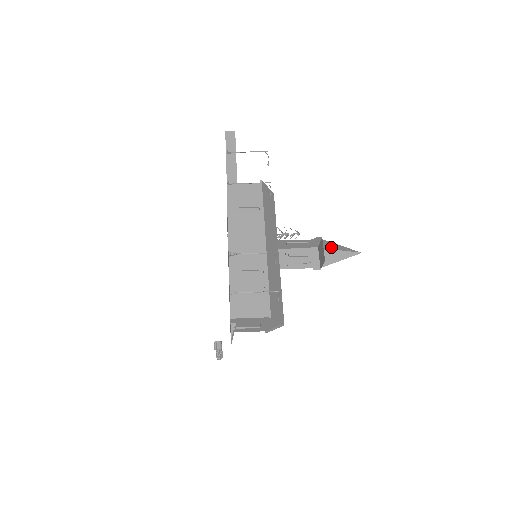
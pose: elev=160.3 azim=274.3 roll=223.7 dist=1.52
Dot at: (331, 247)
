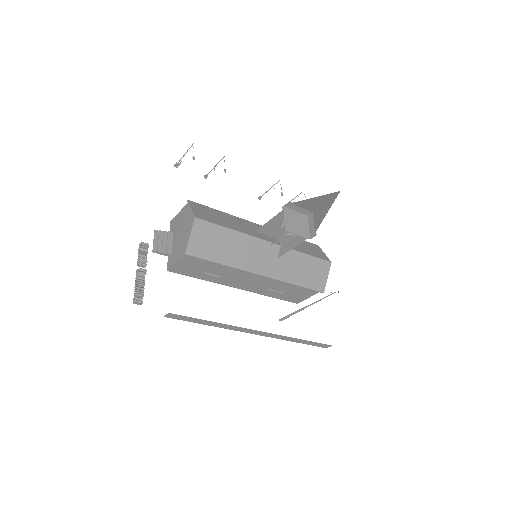
Dot at: (321, 218)
